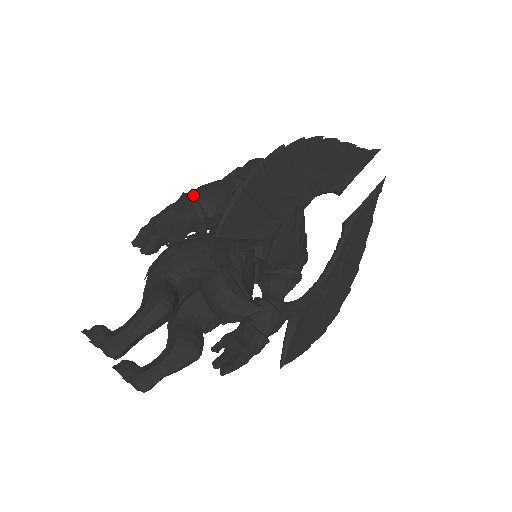
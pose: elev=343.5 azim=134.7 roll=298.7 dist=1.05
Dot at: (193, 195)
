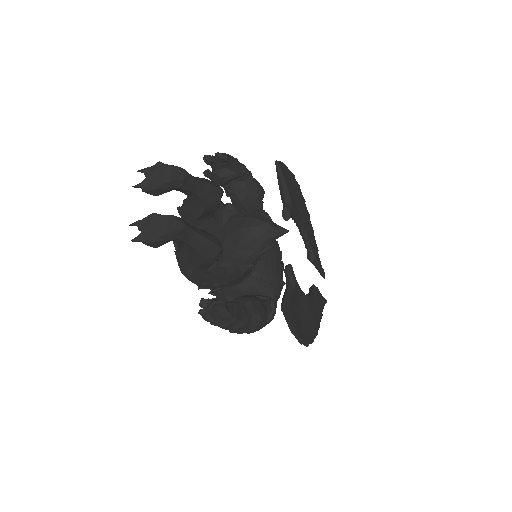
Dot at: occluded
